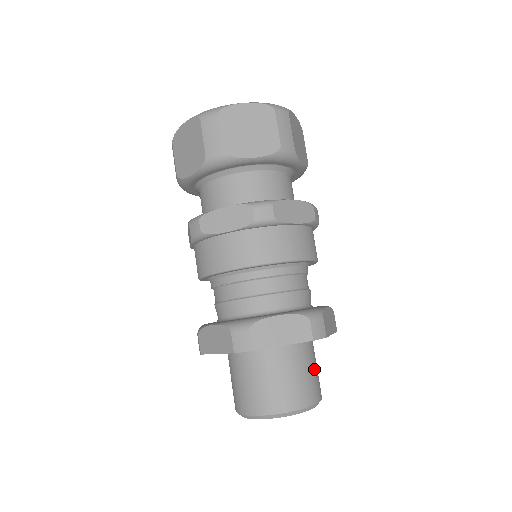
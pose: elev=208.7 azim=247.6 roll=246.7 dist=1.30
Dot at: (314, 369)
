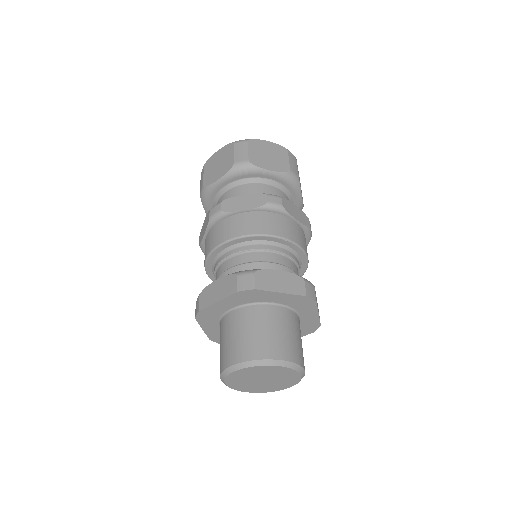
Dot at: (301, 341)
